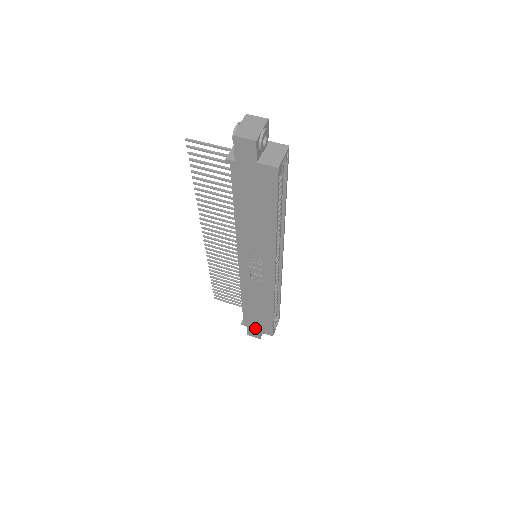
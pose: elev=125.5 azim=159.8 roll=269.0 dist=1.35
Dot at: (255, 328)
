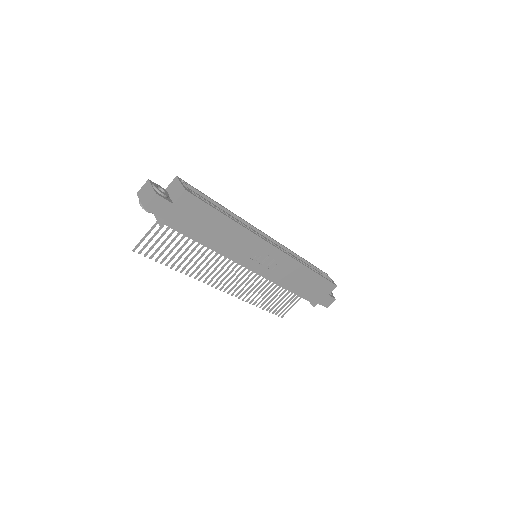
Dot at: (322, 297)
